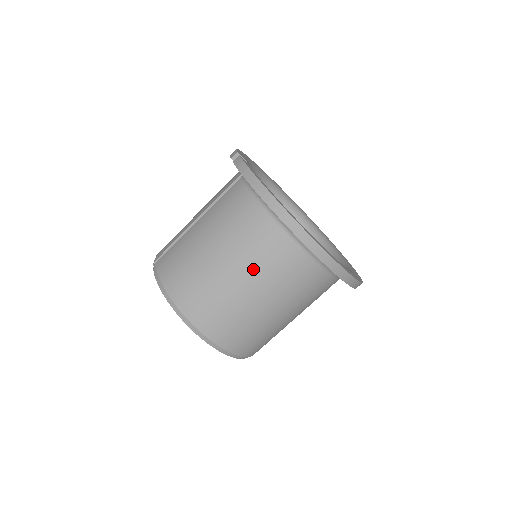
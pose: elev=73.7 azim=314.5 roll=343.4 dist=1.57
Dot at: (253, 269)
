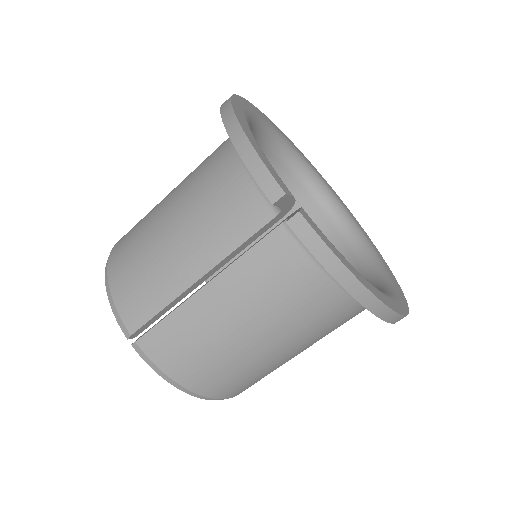
Dot at: (310, 341)
